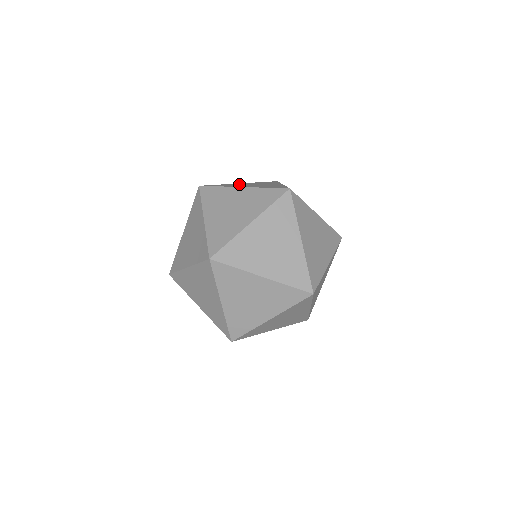
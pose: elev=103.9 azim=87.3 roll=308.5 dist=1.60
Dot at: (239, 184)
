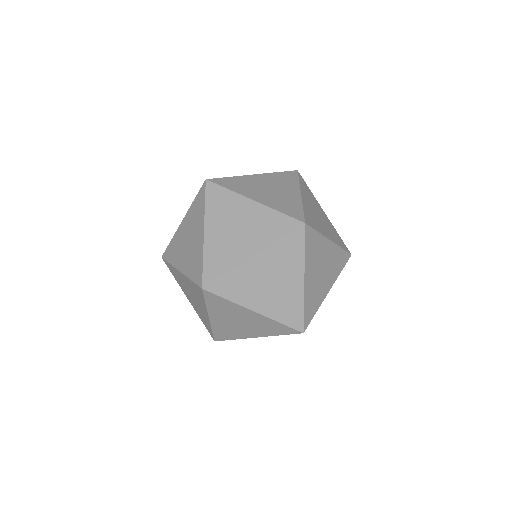
Dot at: (252, 181)
